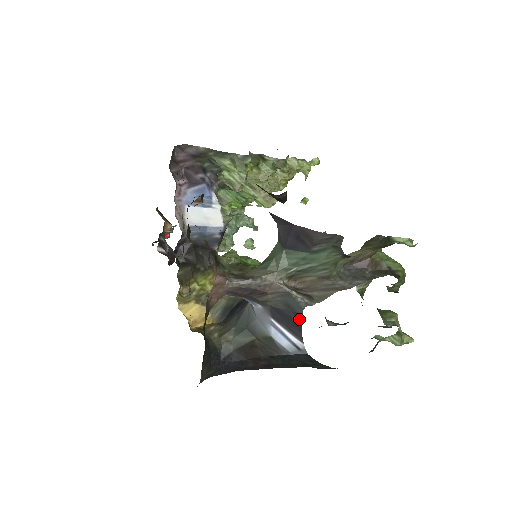
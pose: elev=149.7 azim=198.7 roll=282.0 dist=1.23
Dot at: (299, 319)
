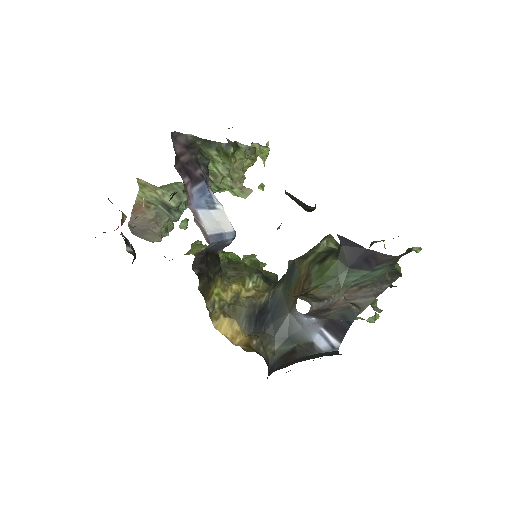
Dot at: (348, 326)
